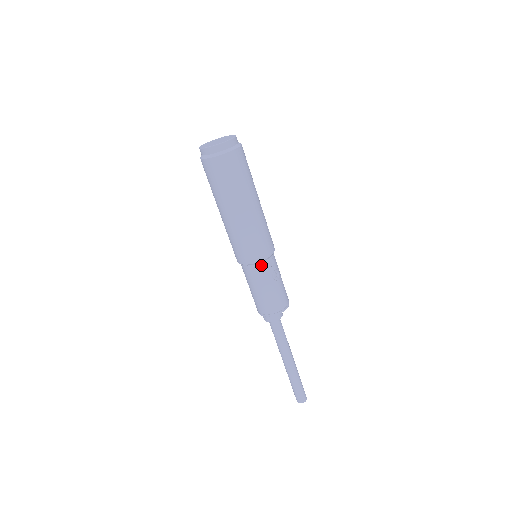
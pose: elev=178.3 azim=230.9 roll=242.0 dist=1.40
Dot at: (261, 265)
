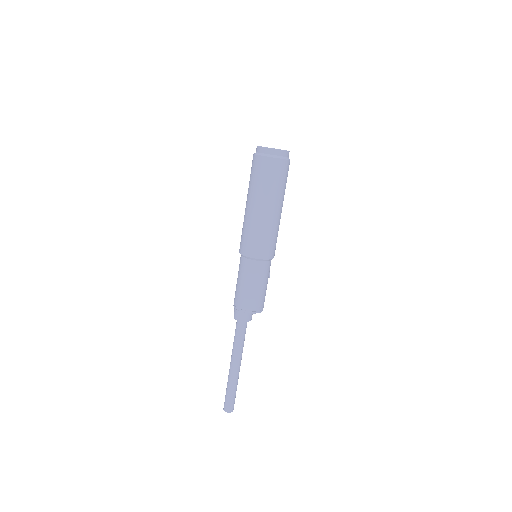
Dot at: (270, 262)
